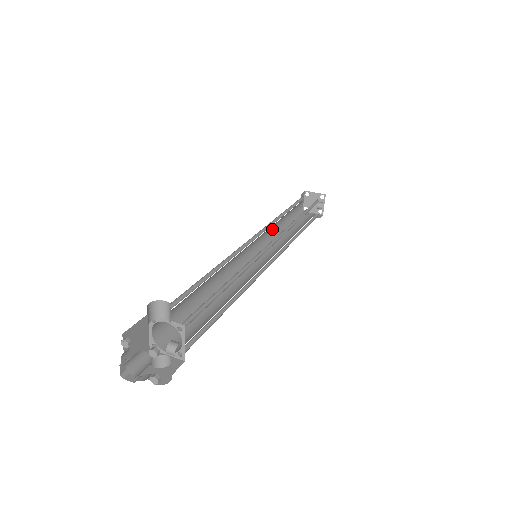
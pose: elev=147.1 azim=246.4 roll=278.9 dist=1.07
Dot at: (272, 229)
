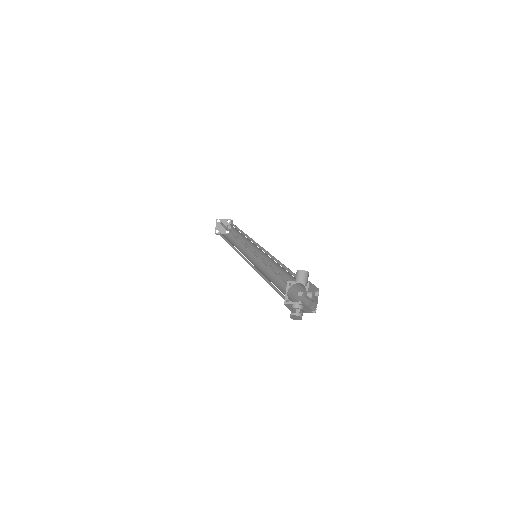
Dot at: occluded
